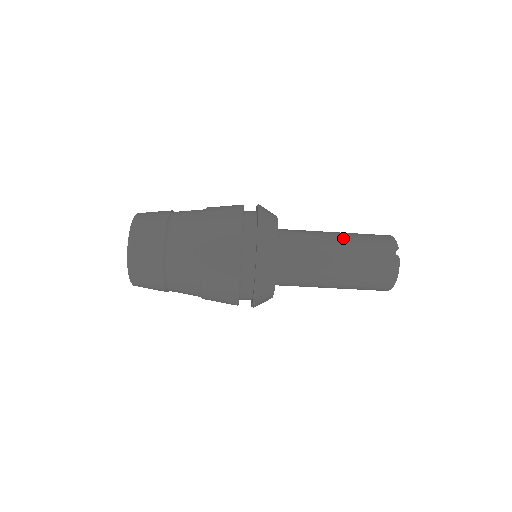
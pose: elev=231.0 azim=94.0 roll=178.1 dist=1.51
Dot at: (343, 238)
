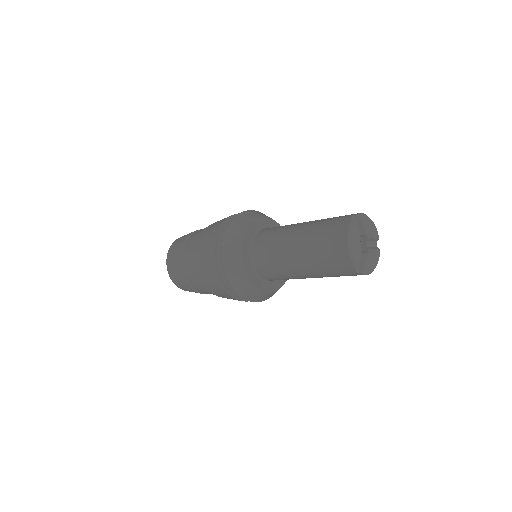
Dot at: (303, 265)
